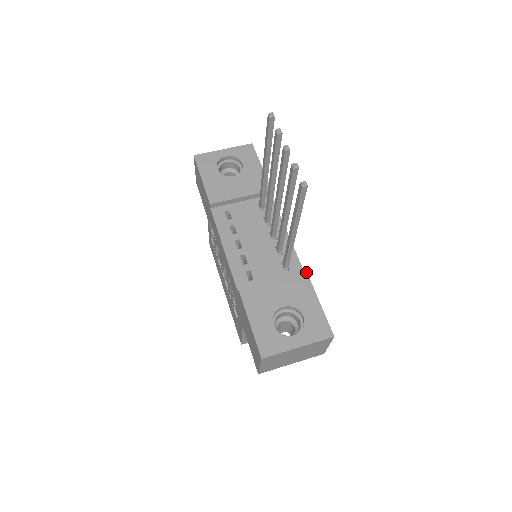
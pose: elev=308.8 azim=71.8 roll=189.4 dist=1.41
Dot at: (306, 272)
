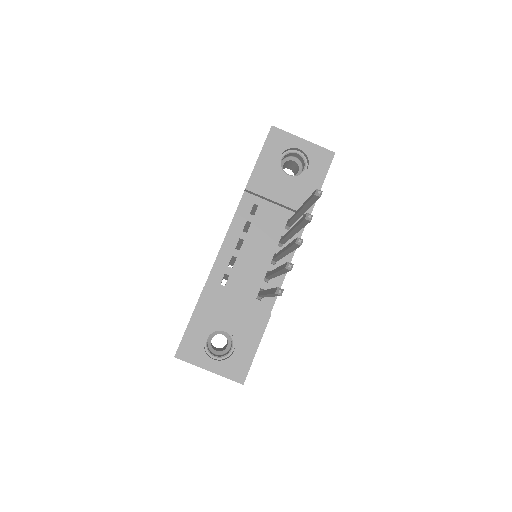
Dot at: (270, 315)
